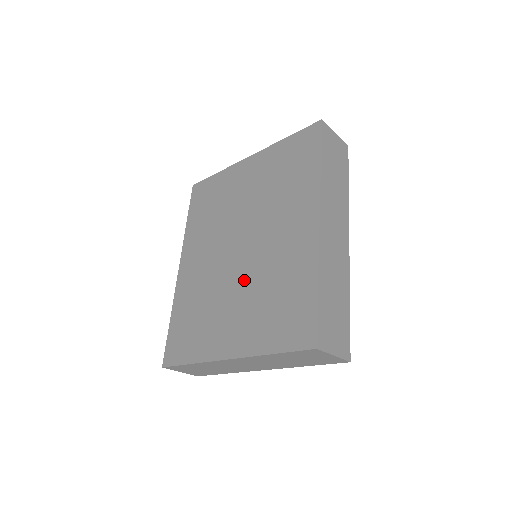
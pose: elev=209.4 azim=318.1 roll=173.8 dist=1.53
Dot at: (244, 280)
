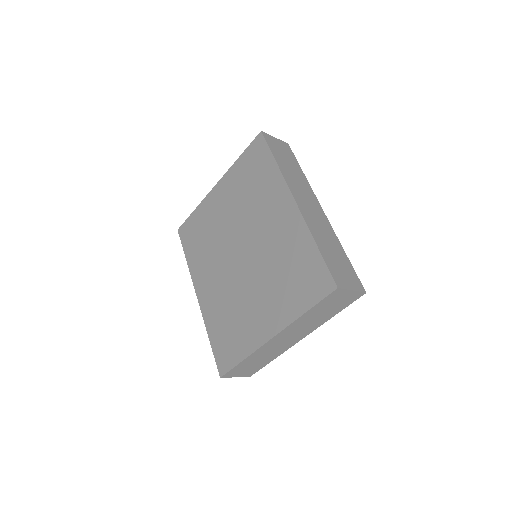
Dot at: (257, 274)
